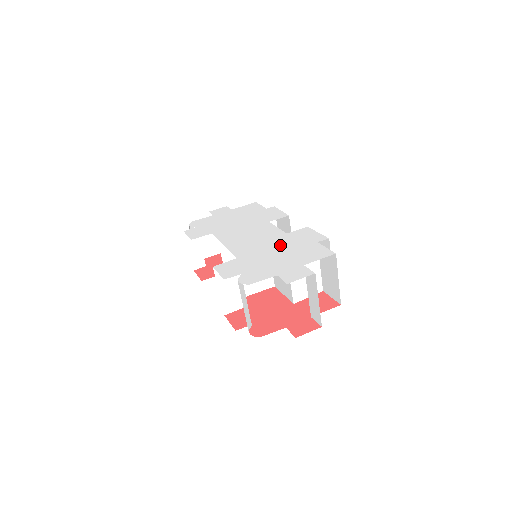
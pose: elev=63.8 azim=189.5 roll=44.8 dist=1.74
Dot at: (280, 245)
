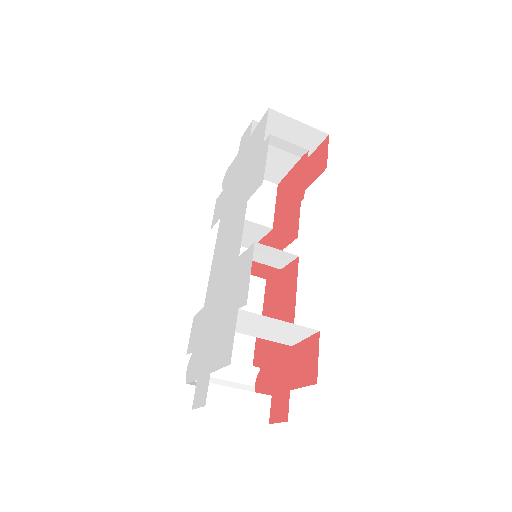
Dot at: (224, 294)
